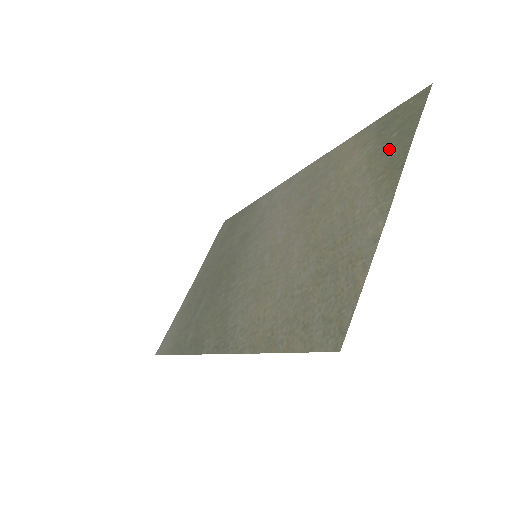
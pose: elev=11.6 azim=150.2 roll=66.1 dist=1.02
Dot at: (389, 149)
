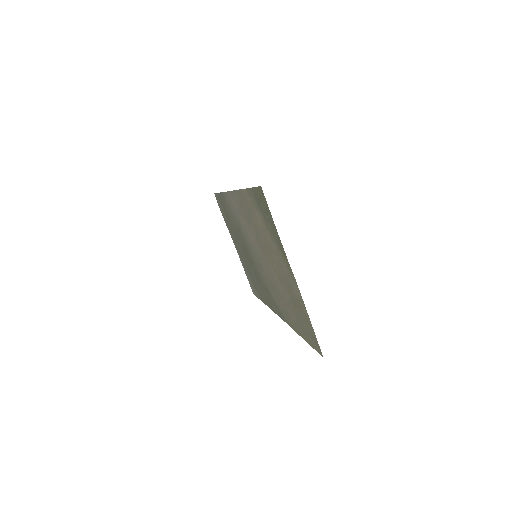
Dot at: (271, 230)
